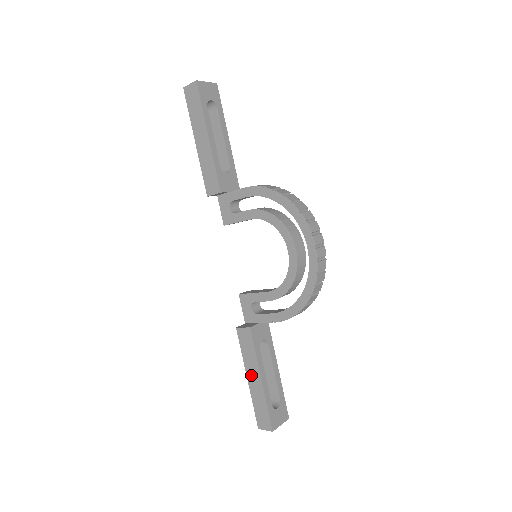
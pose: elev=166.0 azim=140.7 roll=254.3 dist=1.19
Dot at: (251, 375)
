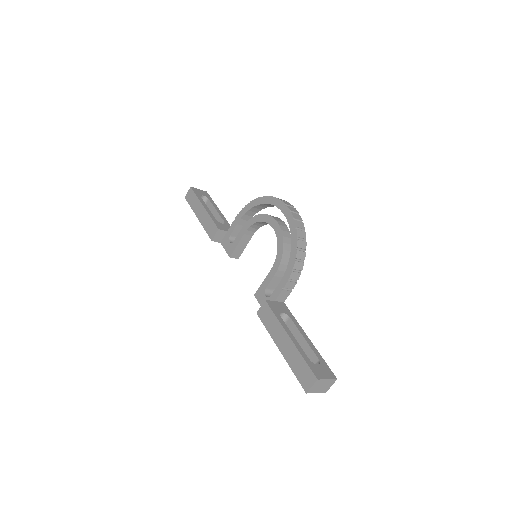
Dot at: (280, 342)
